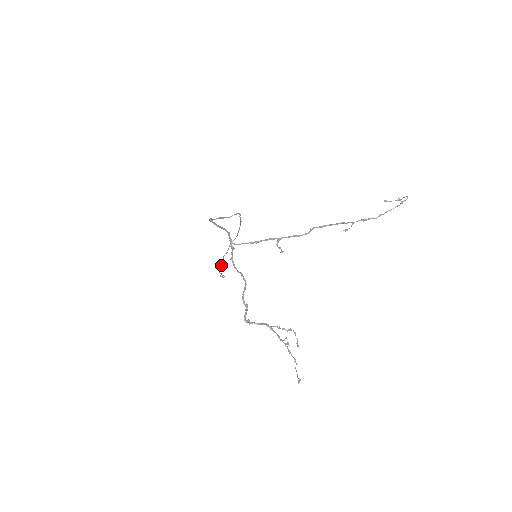
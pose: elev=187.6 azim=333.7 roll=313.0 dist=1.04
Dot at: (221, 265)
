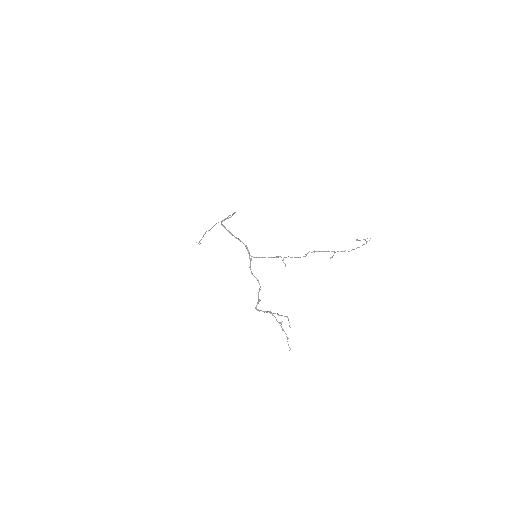
Dot at: (202, 237)
